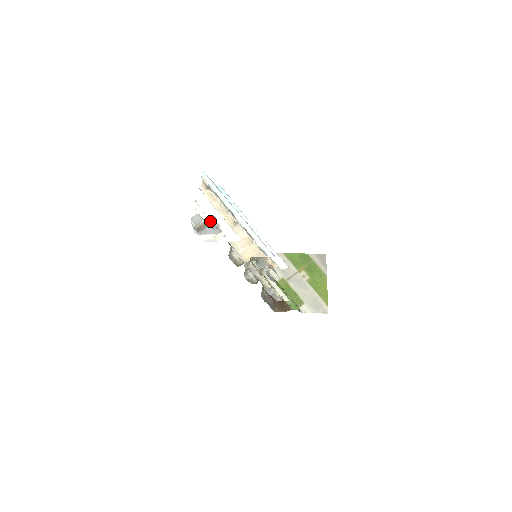
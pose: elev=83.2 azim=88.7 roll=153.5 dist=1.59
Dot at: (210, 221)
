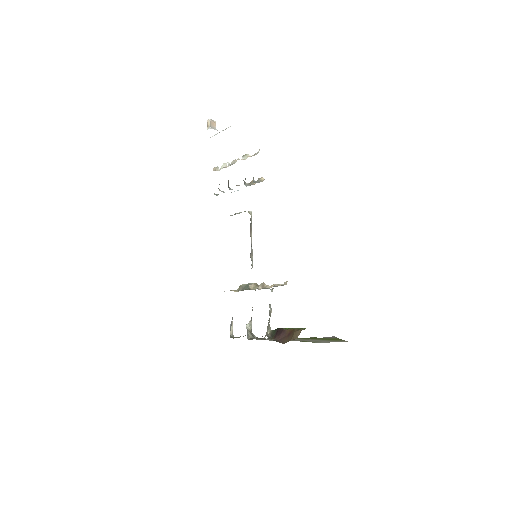
Dot at: occluded
